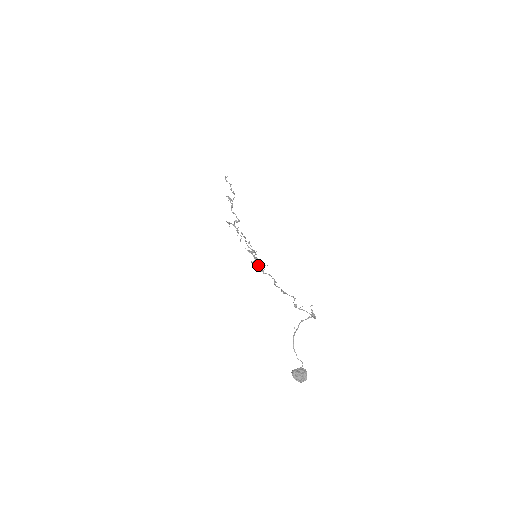
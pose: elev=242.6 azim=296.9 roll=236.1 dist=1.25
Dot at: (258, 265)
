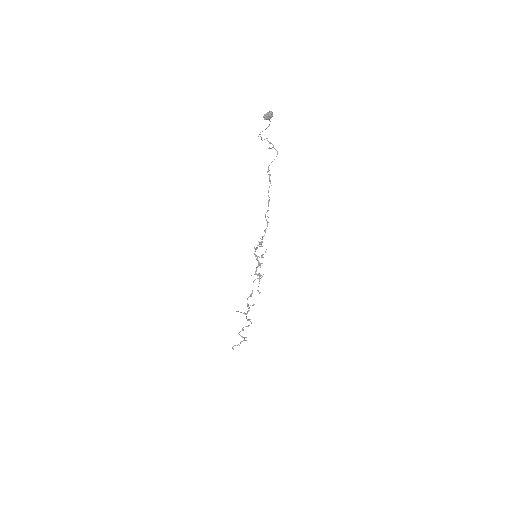
Dot at: (261, 256)
